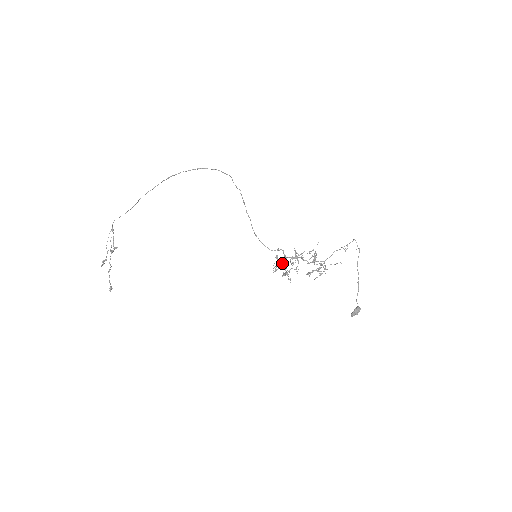
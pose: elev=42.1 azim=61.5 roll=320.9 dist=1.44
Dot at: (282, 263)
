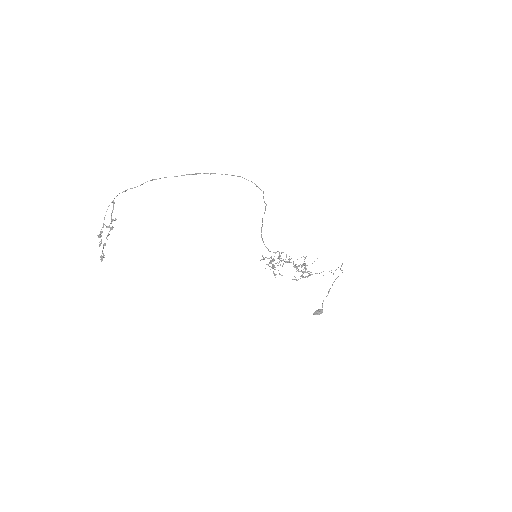
Dot at: (274, 259)
